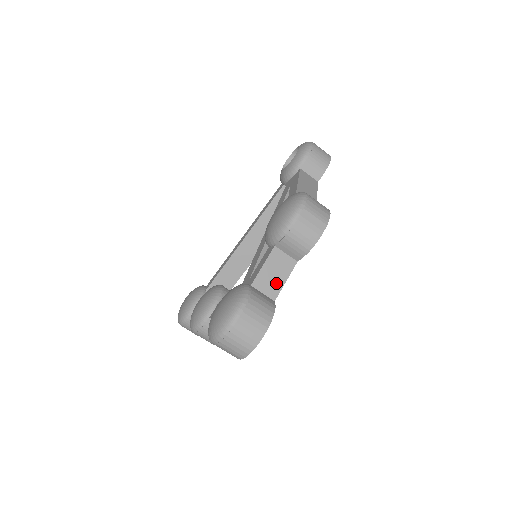
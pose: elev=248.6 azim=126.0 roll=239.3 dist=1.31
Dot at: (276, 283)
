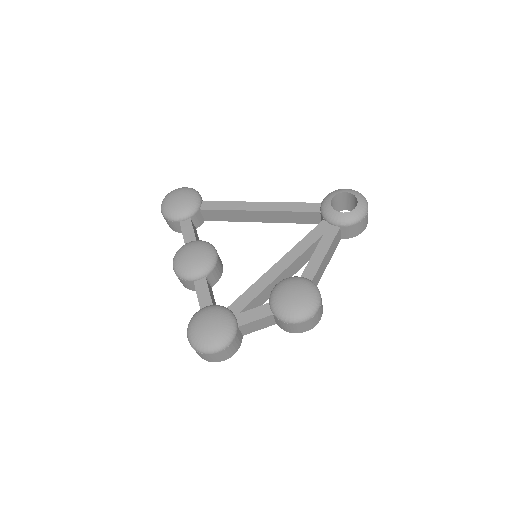
Dot at: (253, 329)
